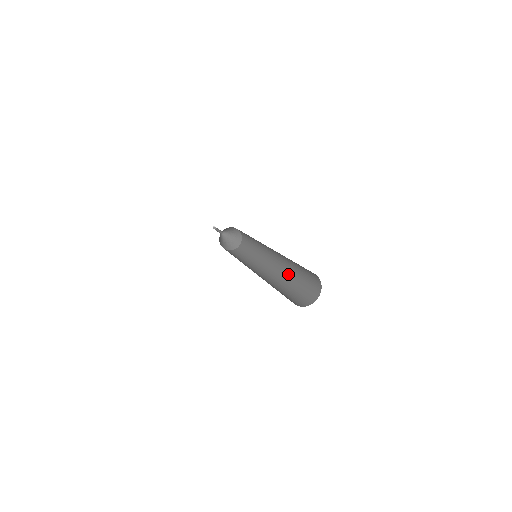
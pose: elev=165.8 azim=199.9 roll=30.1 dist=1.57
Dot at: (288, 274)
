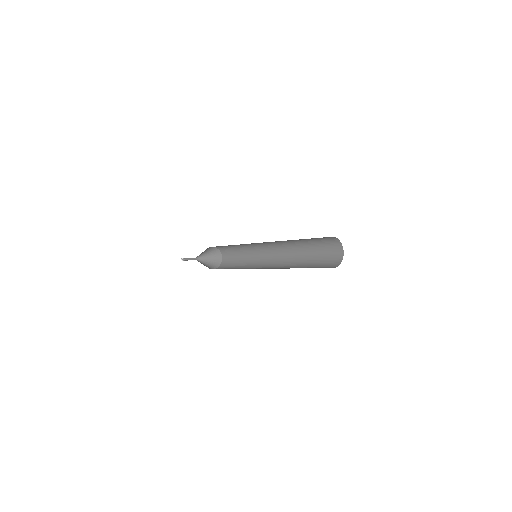
Dot at: (298, 255)
